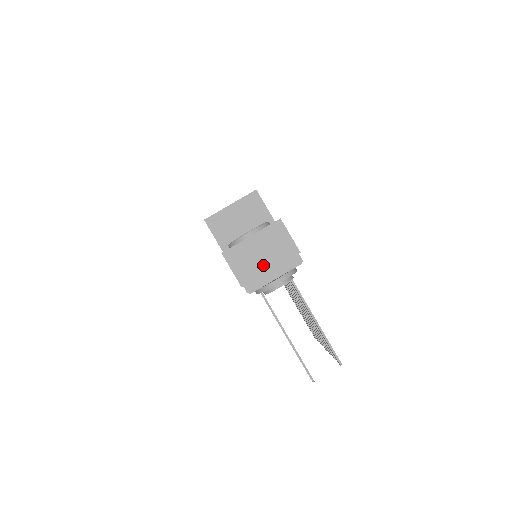
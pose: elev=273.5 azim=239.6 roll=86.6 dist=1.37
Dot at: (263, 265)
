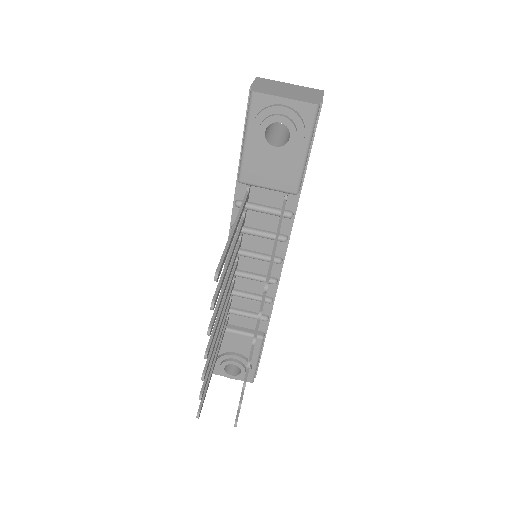
Dot at: (282, 91)
